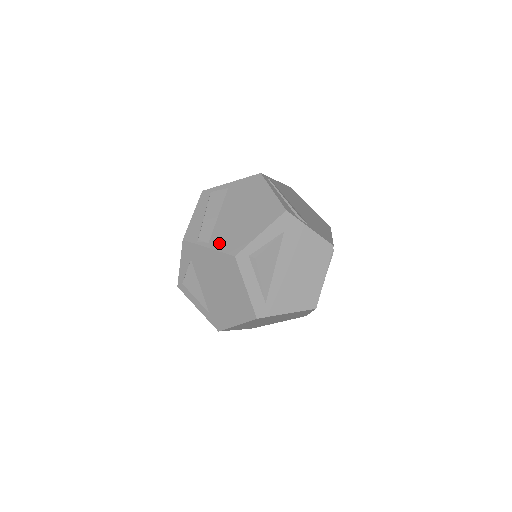
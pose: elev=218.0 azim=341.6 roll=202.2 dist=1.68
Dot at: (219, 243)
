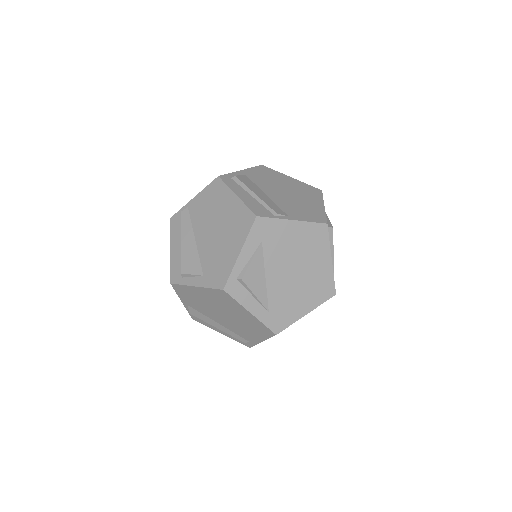
Dot at: (299, 215)
